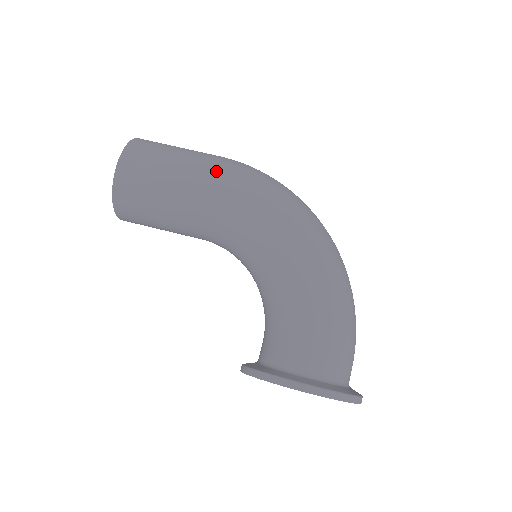
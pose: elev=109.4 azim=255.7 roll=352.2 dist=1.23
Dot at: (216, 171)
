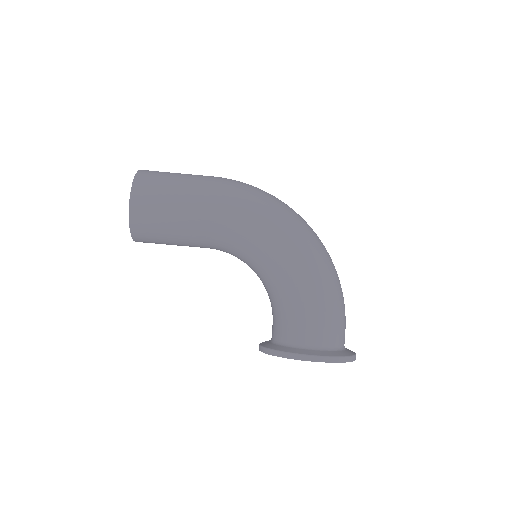
Dot at: (215, 194)
